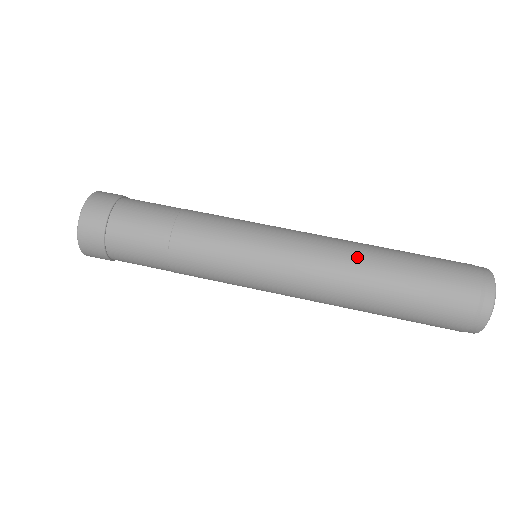
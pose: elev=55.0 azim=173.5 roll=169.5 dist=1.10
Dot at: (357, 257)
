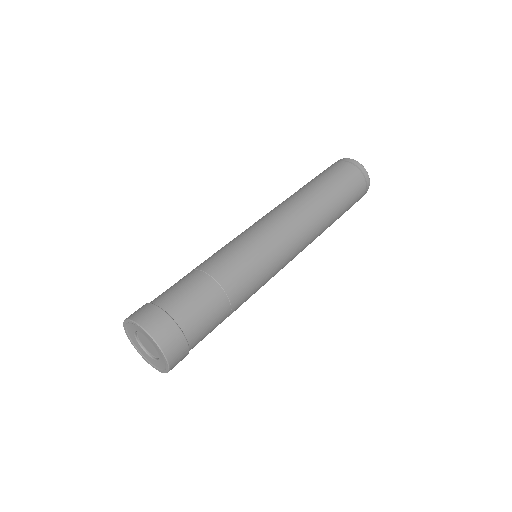
Dot at: (321, 219)
